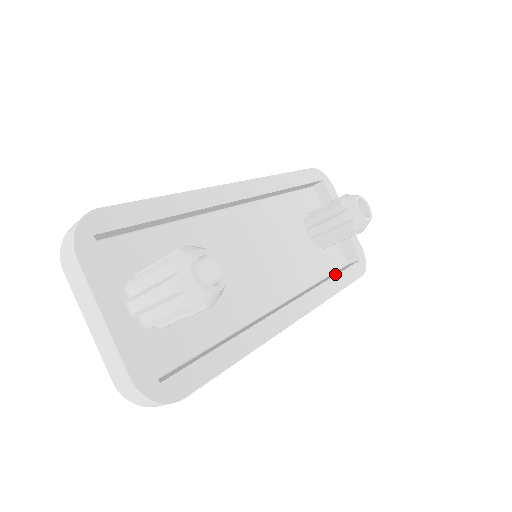
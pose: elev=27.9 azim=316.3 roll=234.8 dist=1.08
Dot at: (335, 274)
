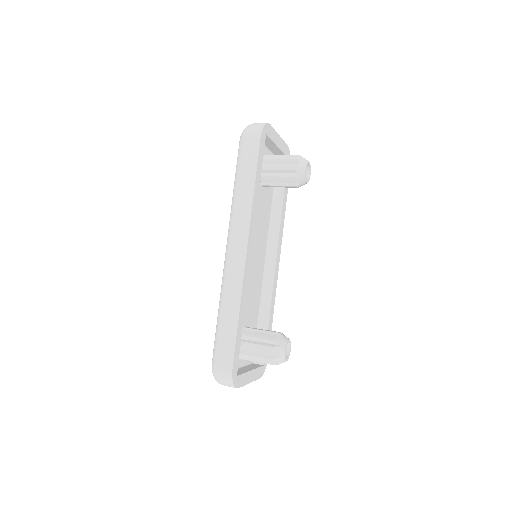
Dot at: (281, 196)
